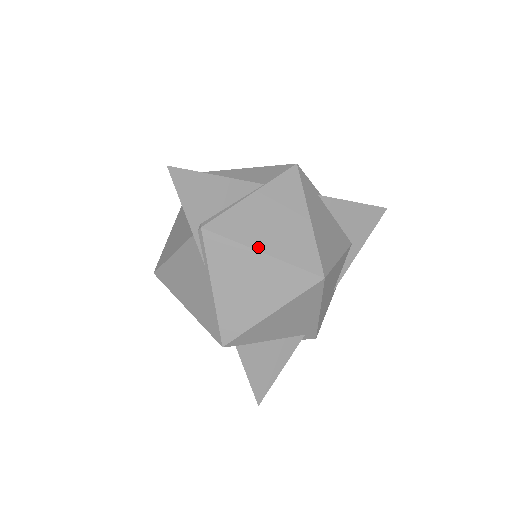
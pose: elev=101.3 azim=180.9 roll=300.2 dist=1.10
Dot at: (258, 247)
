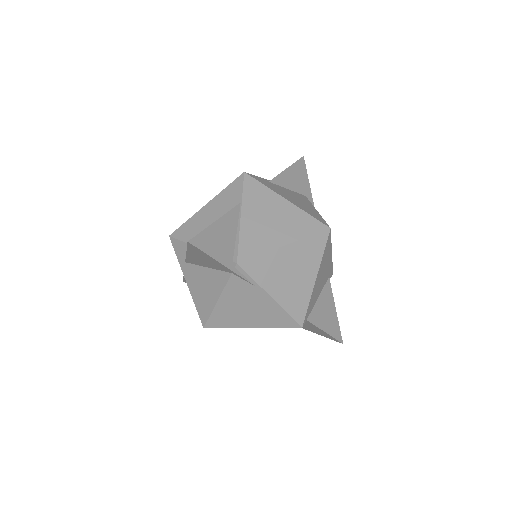
Dot at: (279, 244)
